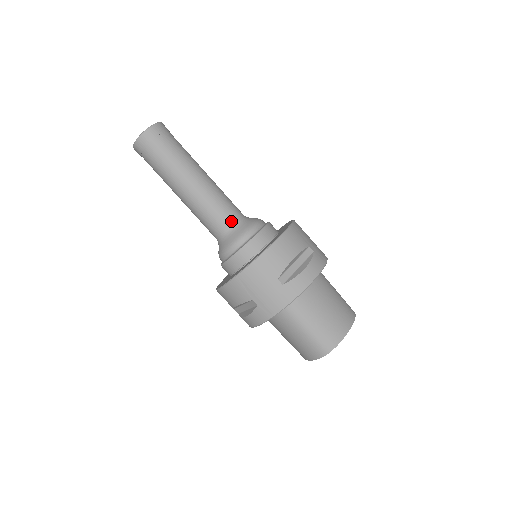
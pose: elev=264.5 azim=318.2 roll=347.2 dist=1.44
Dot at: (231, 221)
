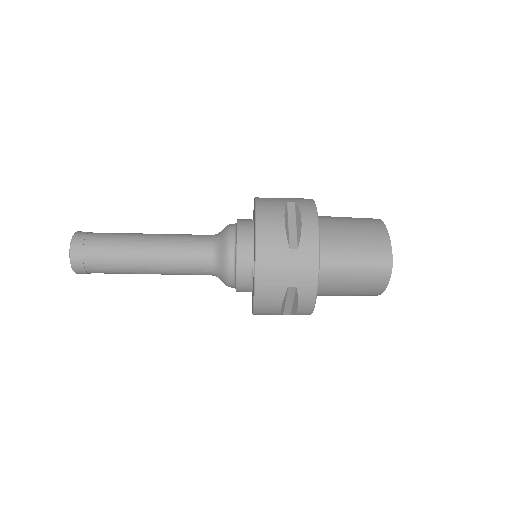
Dot at: (207, 248)
